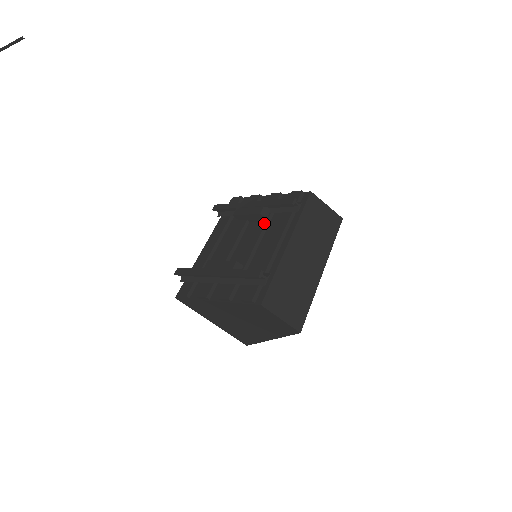
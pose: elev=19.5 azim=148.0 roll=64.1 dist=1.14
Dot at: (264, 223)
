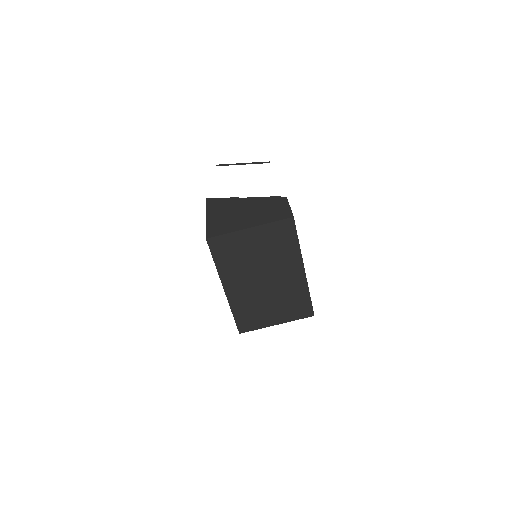
Dot at: occluded
